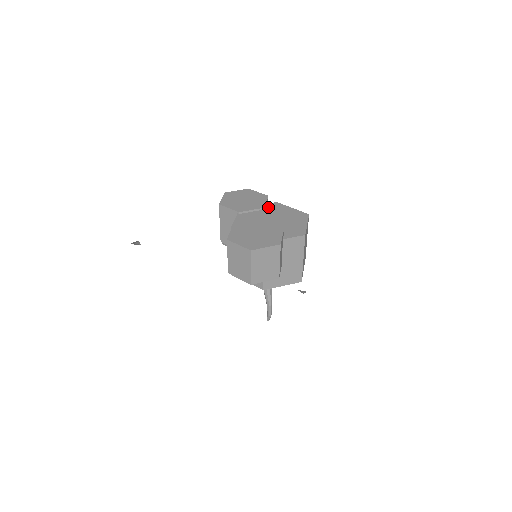
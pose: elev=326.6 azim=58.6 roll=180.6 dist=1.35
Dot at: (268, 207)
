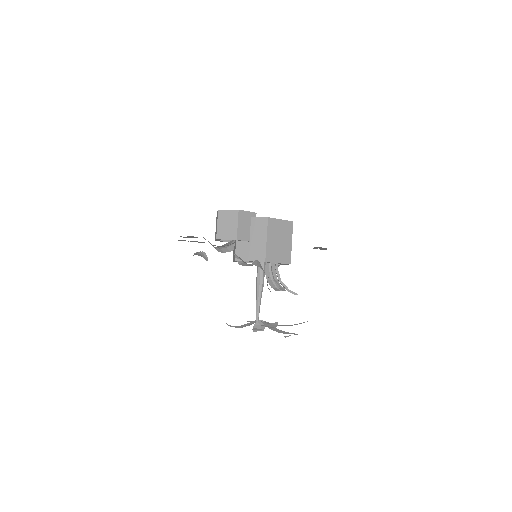
Dot at: occluded
